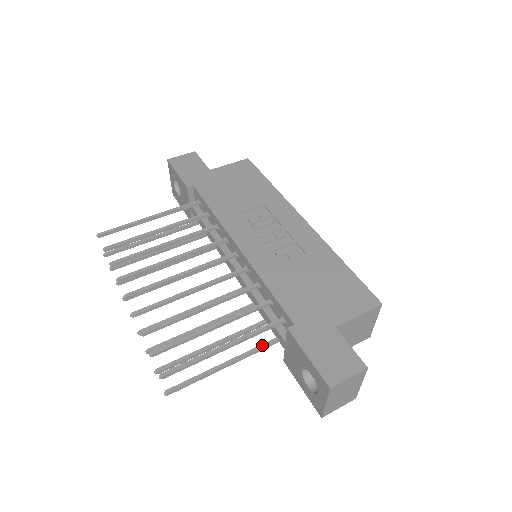
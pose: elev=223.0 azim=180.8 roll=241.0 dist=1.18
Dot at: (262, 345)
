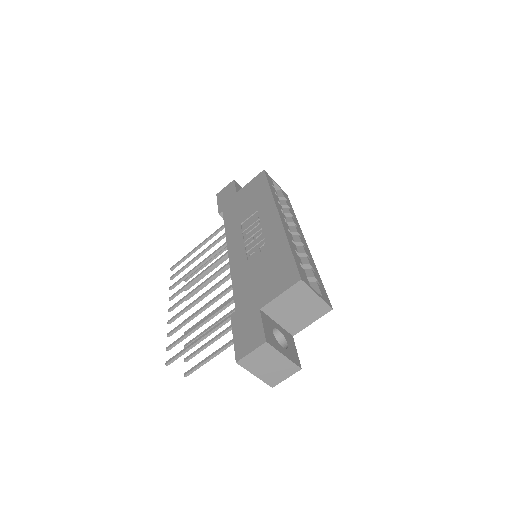
Dot at: occluded
